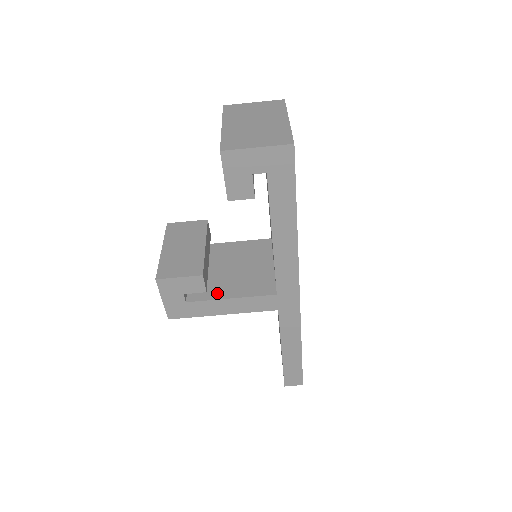
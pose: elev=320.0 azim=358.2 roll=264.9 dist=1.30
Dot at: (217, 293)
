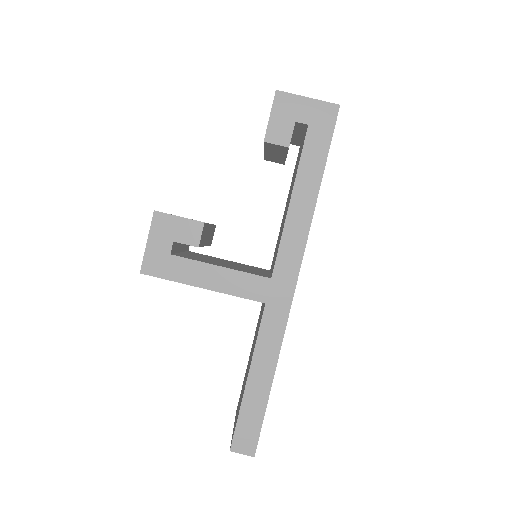
Dot at: (206, 261)
